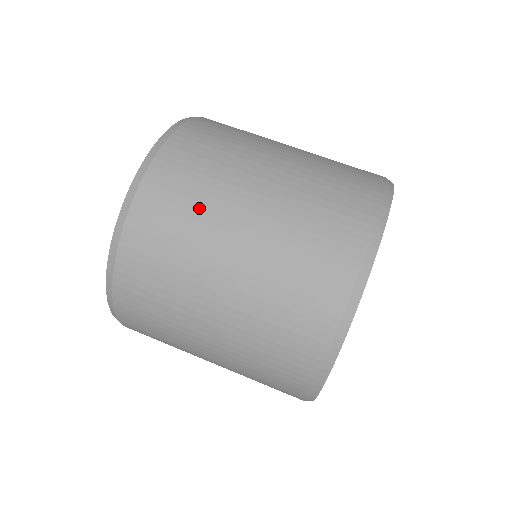
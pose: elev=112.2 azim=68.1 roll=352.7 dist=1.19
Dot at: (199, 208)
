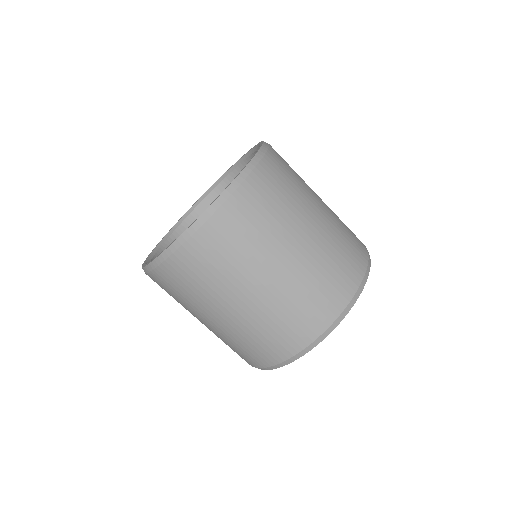
Dot at: (181, 302)
